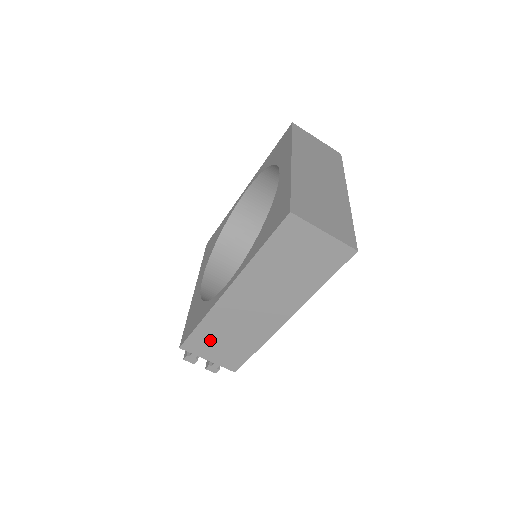
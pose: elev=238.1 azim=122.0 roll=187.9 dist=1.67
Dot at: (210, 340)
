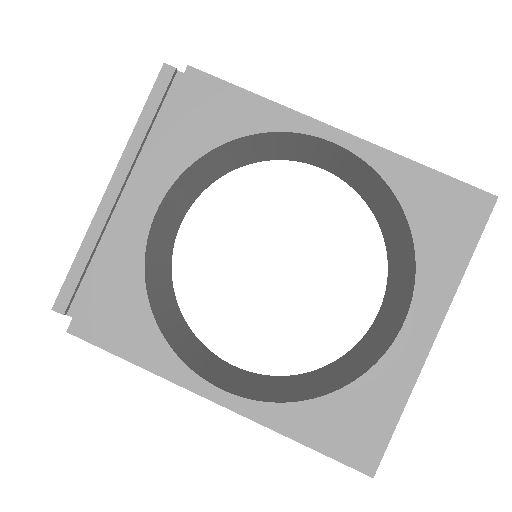
Dot at: occluded
